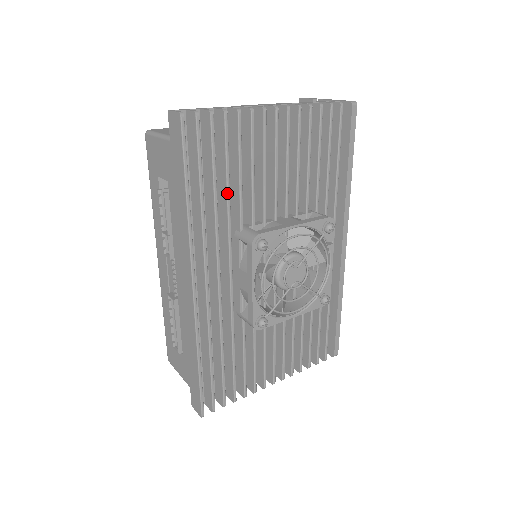
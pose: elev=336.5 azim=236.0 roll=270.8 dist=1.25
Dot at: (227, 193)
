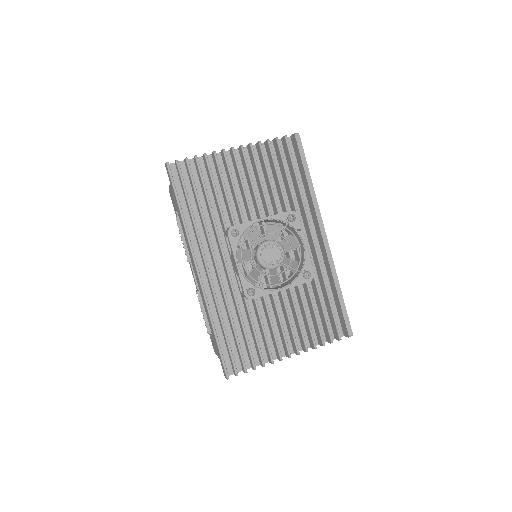
Dot at: (209, 206)
